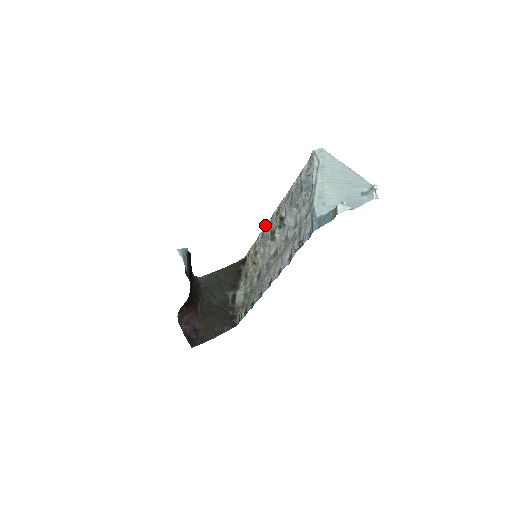
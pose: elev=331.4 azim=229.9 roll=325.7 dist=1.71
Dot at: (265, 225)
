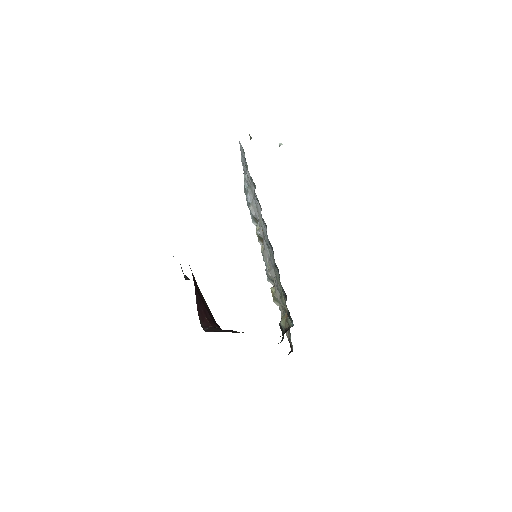
Dot at: occluded
